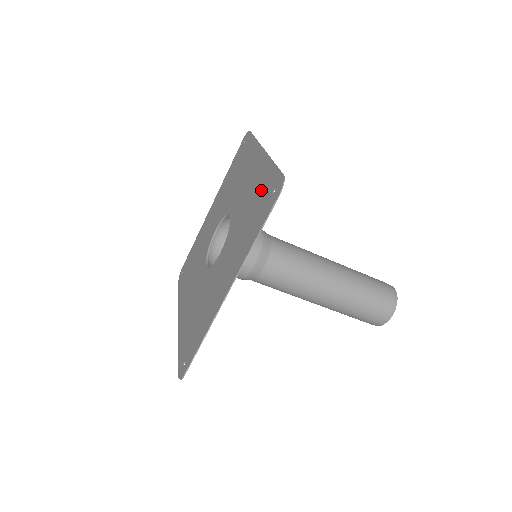
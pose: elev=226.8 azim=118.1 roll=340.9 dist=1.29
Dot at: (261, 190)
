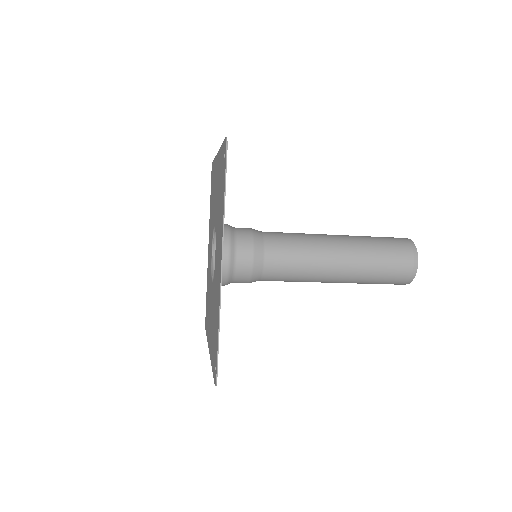
Dot at: (220, 172)
